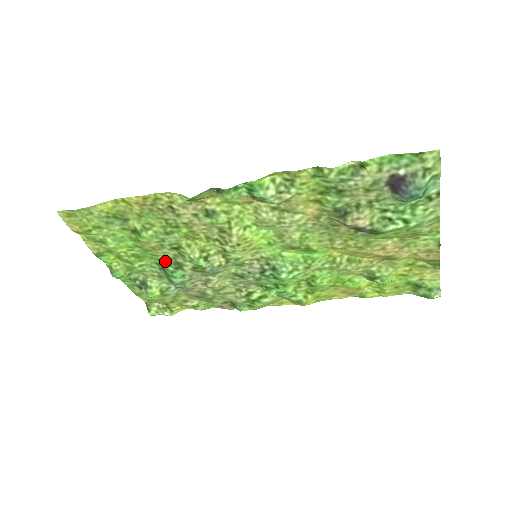
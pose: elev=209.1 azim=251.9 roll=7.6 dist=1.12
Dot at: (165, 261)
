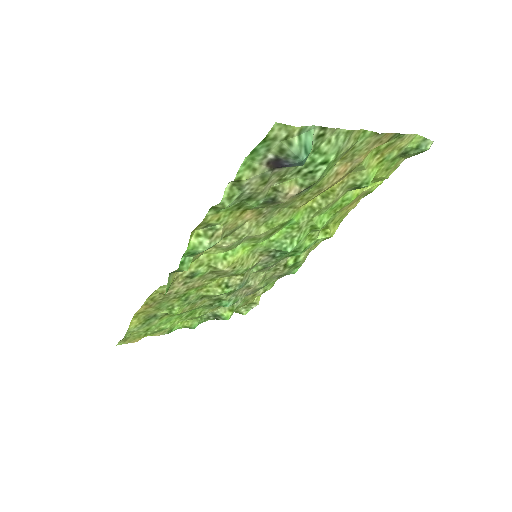
Dot at: (208, 304)
